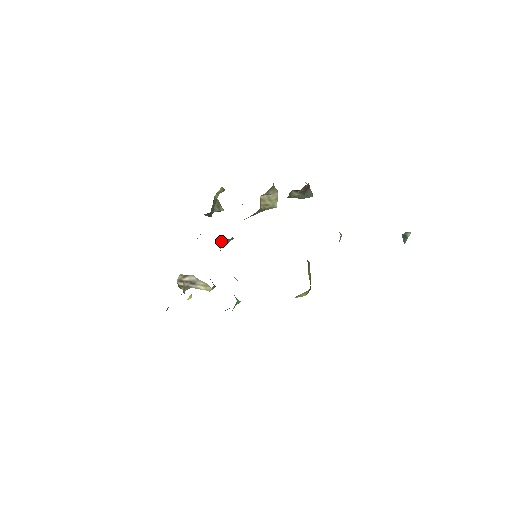
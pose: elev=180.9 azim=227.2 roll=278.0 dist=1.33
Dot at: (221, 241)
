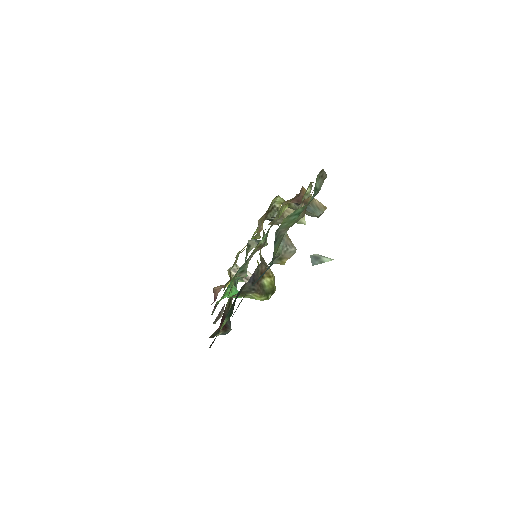
Dot at: (255, 241)
